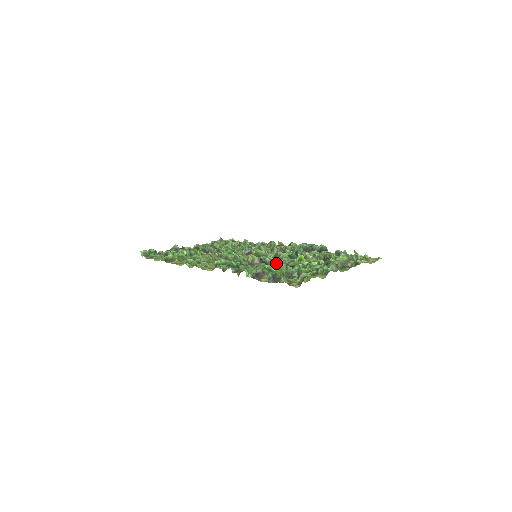
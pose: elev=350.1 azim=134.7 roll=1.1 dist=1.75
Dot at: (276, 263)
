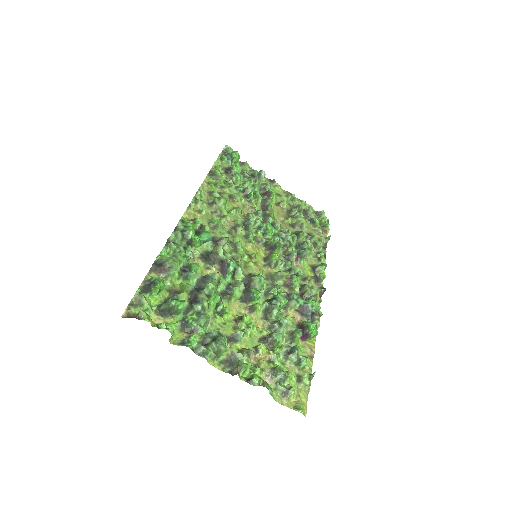
Dot at: (206, 279)
